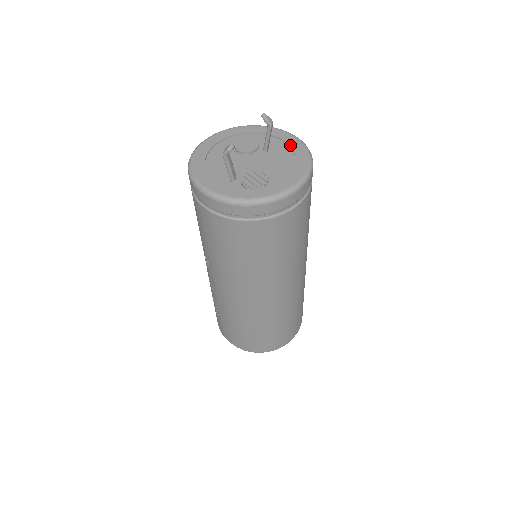
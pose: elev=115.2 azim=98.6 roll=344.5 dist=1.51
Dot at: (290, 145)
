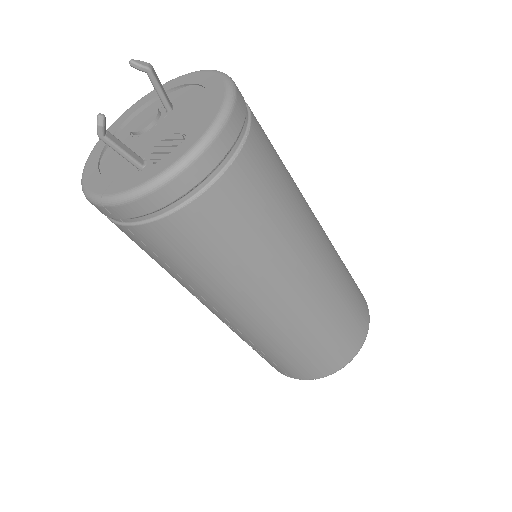
Dot at: (194, 83)
